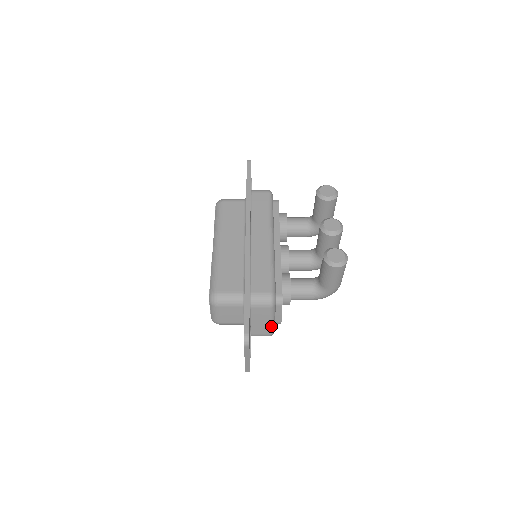
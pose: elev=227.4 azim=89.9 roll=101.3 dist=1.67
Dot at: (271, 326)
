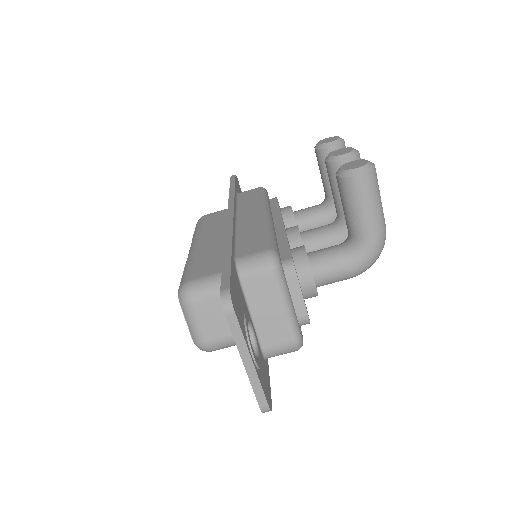
Dot at: (289, 319)
